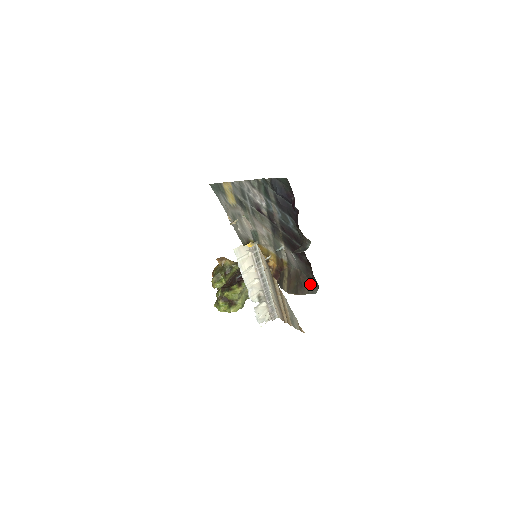
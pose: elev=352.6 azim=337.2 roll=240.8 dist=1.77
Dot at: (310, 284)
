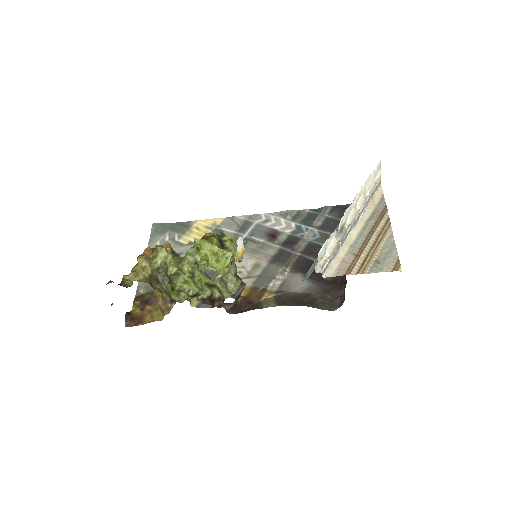
Dot at: (324, 303)
